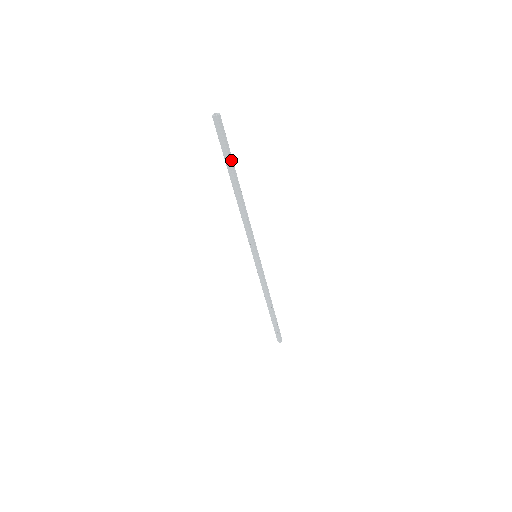
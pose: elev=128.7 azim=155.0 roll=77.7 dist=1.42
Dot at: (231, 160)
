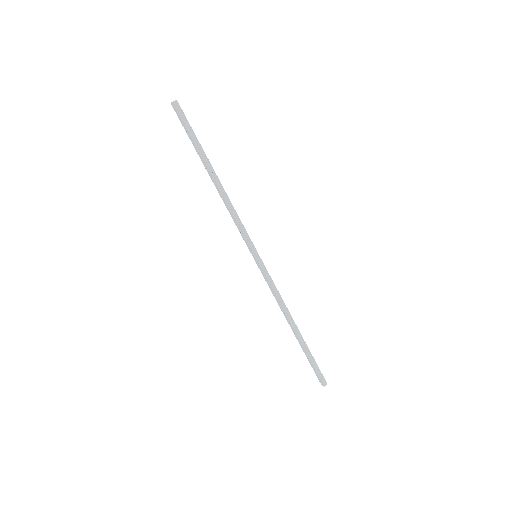
Dot at: (198, 144)
